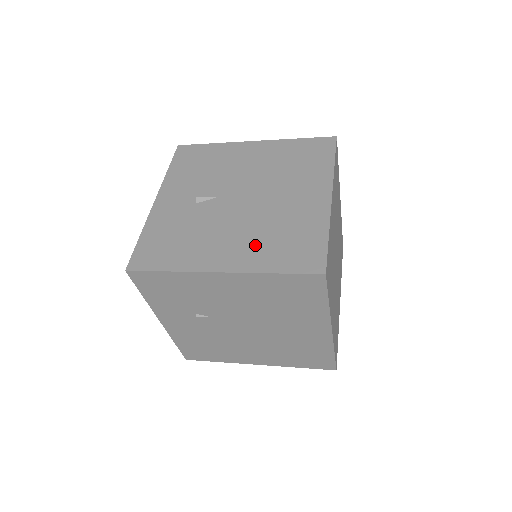
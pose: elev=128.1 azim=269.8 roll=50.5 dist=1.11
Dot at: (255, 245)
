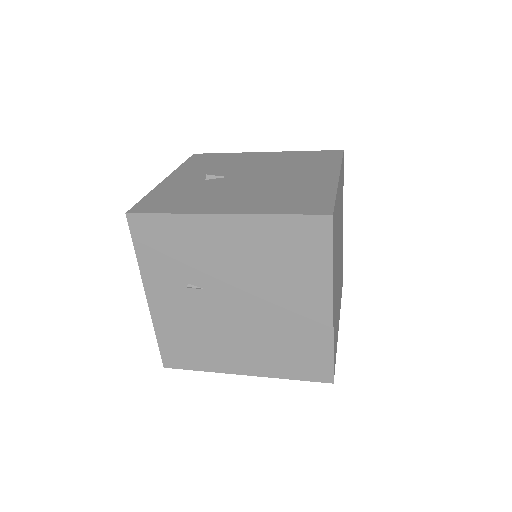
Dot at: (262, 200)
